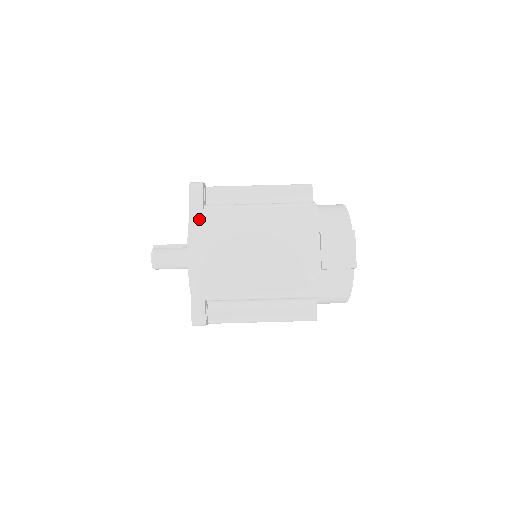
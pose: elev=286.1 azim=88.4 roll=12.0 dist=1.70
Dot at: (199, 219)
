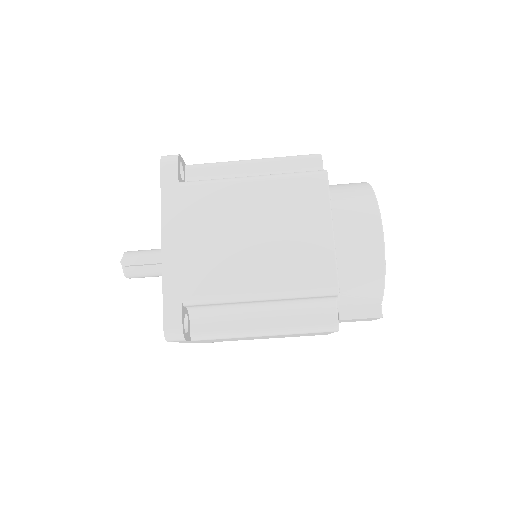
Dot at: occluded
